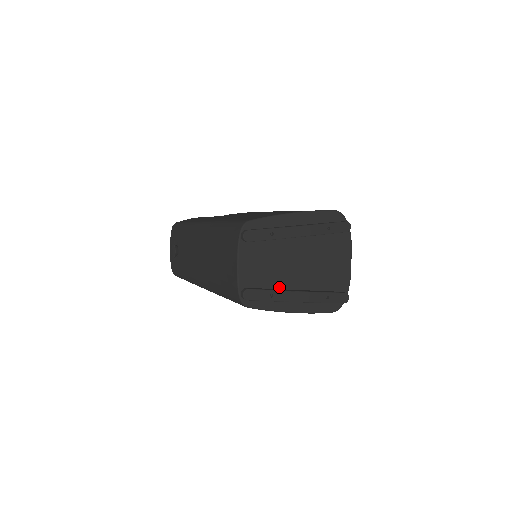
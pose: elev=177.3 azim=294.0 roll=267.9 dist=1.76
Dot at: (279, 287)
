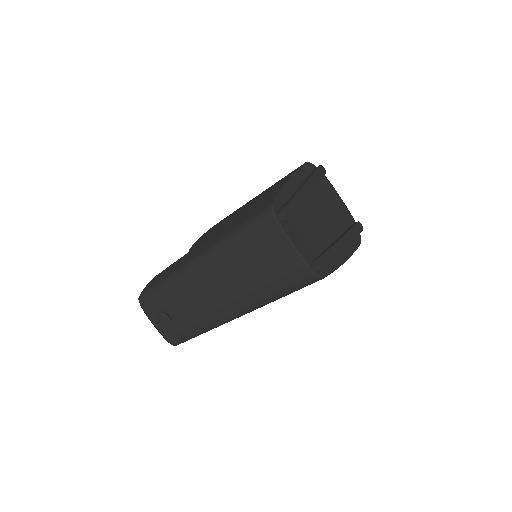
Dot at: (325, 246)
